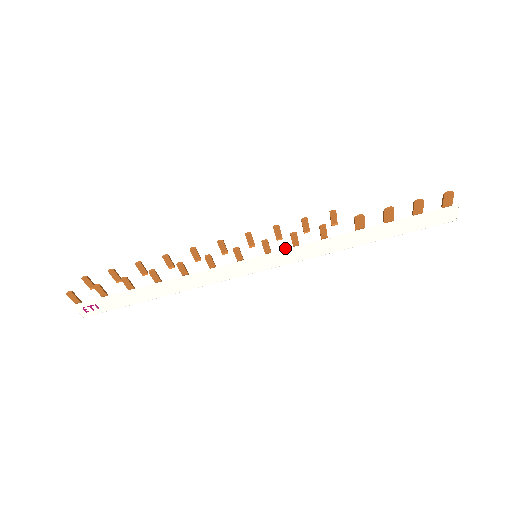
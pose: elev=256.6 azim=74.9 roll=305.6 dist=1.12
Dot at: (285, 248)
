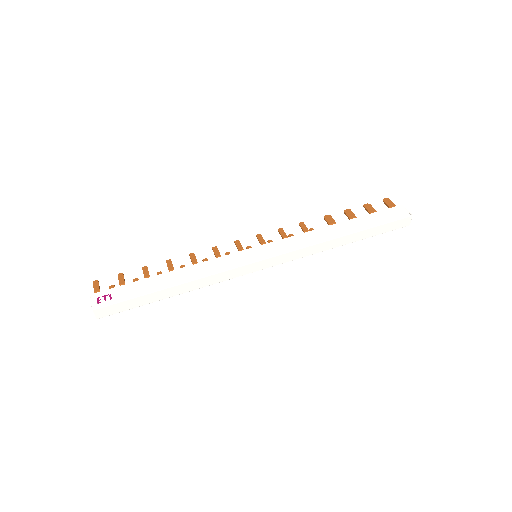
Dot at: (277, 241)
